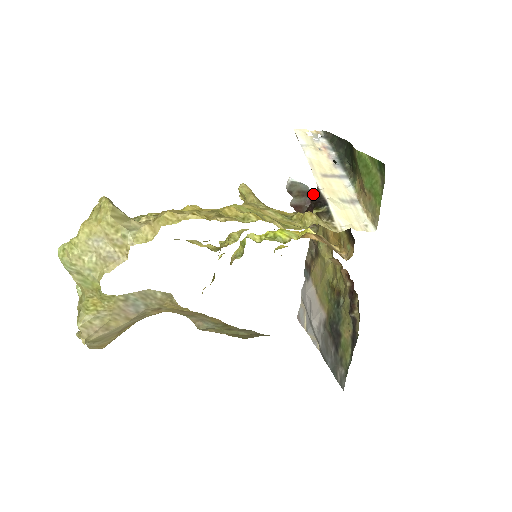
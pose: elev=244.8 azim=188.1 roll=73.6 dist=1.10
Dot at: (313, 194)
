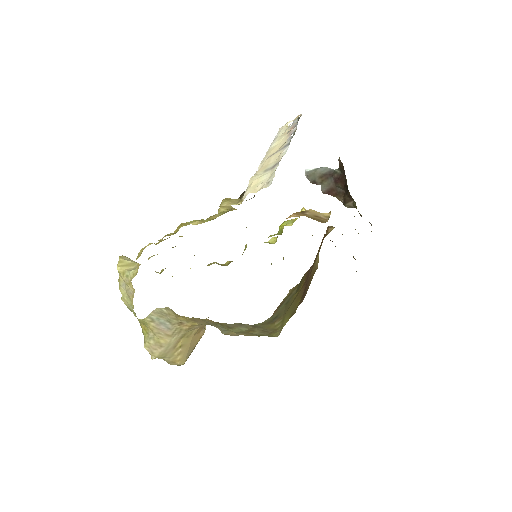
Dot at: (337, 171)
